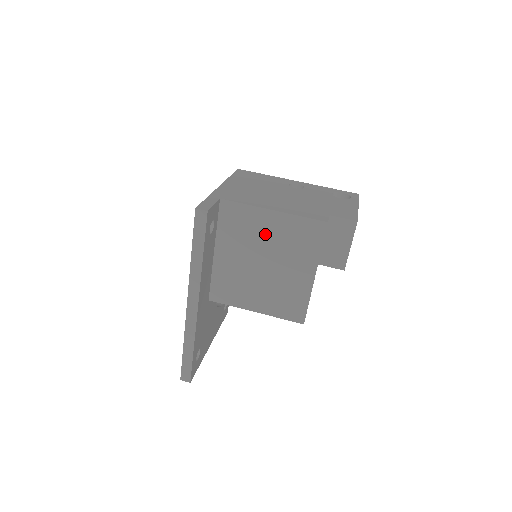
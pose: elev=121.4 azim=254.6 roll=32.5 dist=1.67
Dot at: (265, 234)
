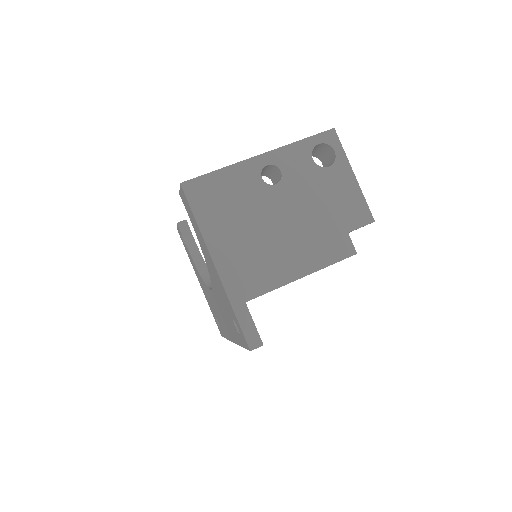
Dot at: occluded
